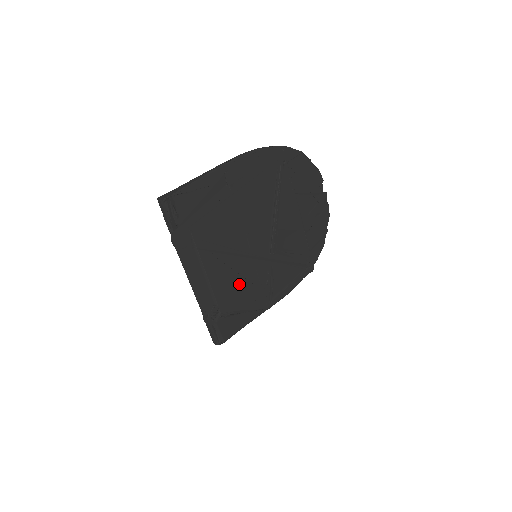
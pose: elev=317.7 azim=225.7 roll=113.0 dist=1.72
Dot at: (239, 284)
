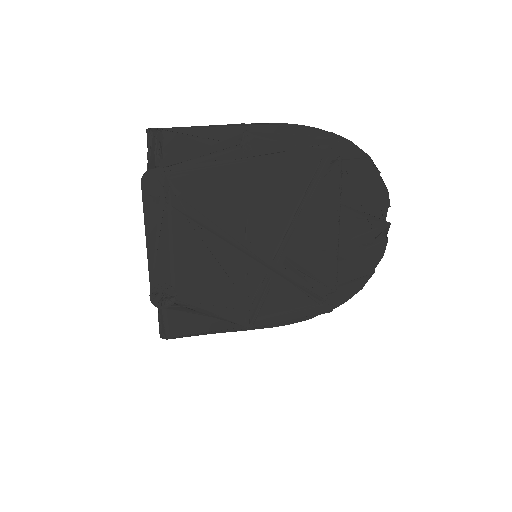
Dot at: (215, 276)
